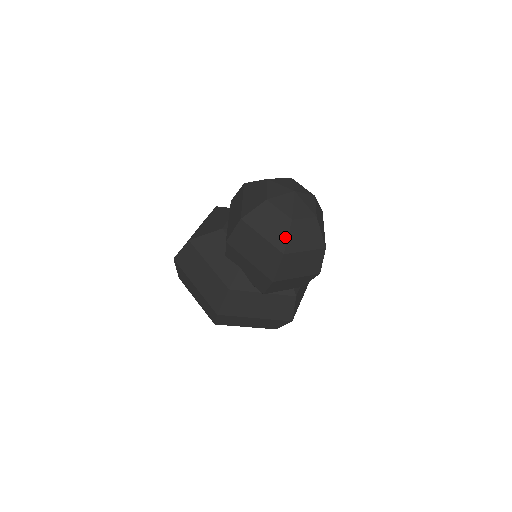
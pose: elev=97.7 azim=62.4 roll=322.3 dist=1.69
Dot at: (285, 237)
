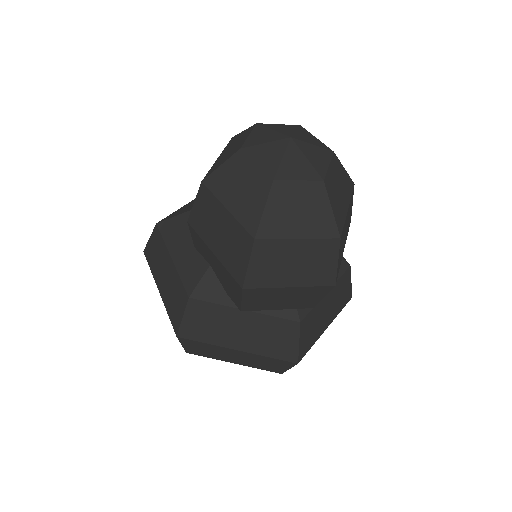
Dot at: (259, 210)
